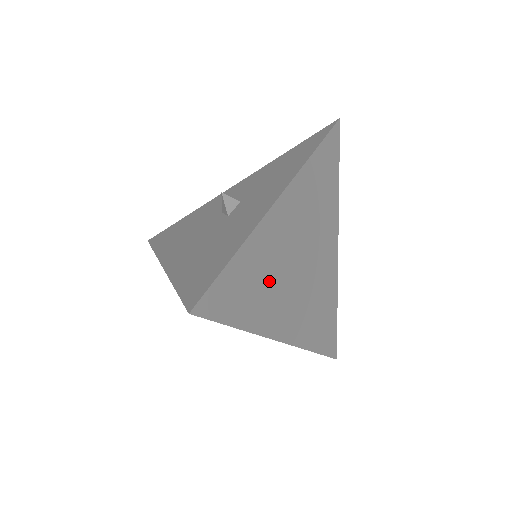
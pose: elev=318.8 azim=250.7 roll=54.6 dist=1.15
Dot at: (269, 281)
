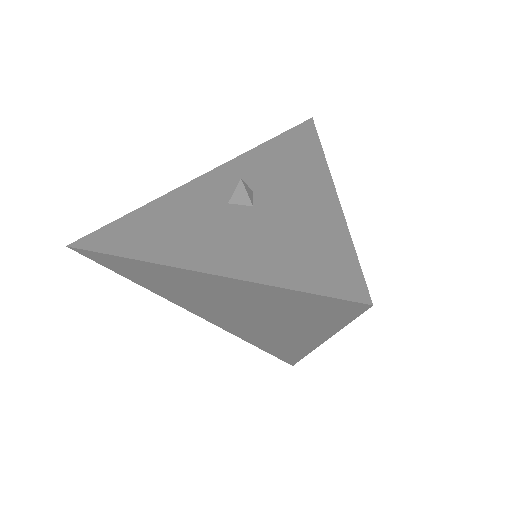
Dot at: occluded
